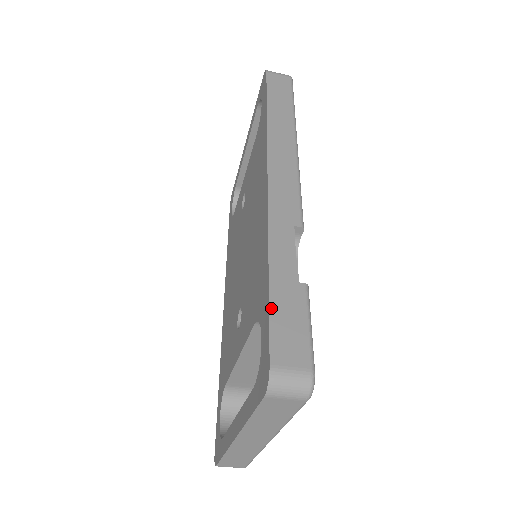
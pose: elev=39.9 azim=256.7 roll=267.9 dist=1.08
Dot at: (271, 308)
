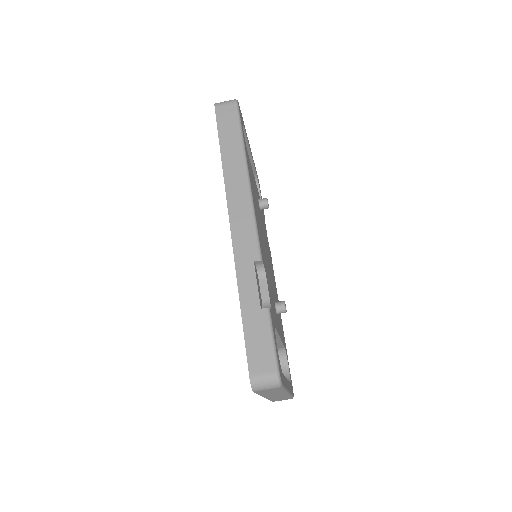
Dot at: (245, 335)
